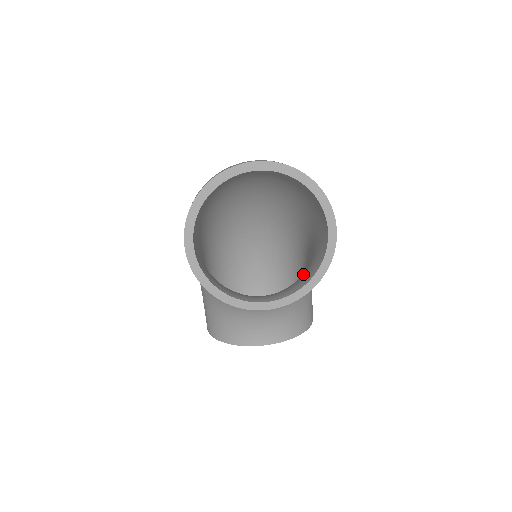
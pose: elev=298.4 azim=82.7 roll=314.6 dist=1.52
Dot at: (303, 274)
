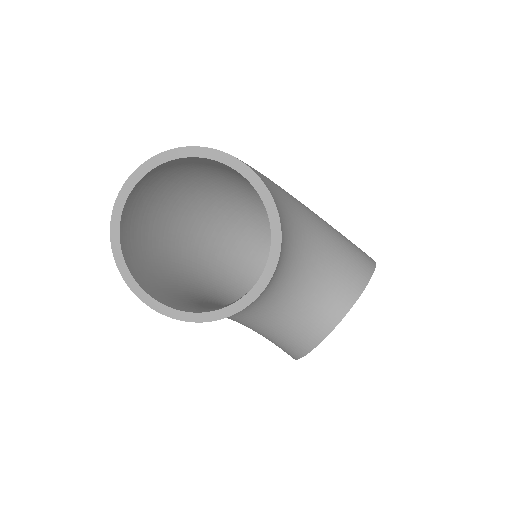
Dot at: occluded
